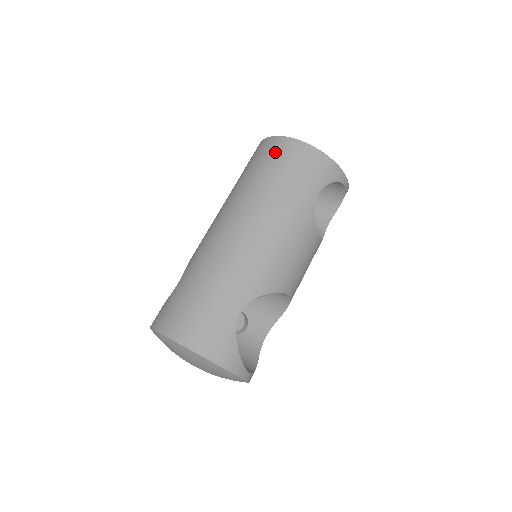
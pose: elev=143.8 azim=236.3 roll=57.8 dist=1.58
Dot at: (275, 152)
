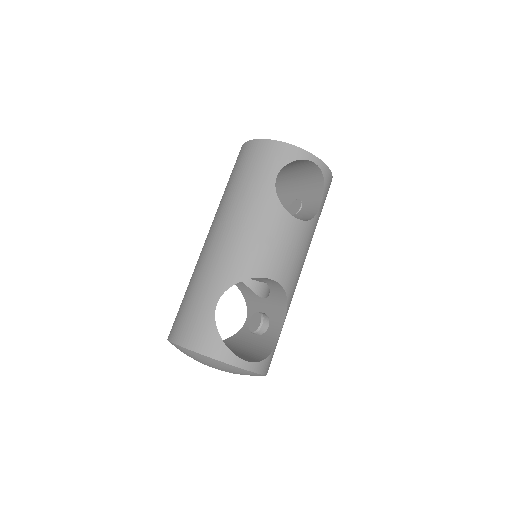
Dot at: (238, 159)
